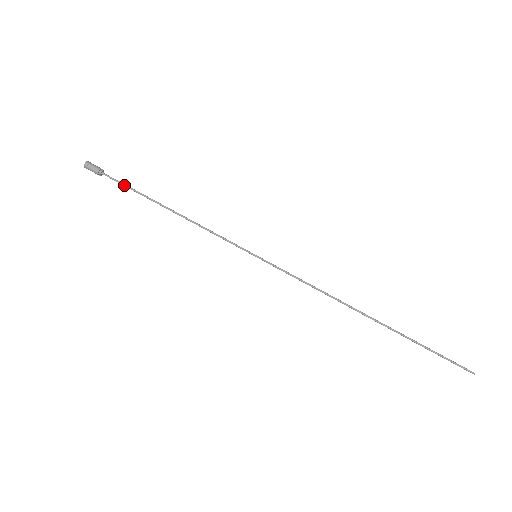
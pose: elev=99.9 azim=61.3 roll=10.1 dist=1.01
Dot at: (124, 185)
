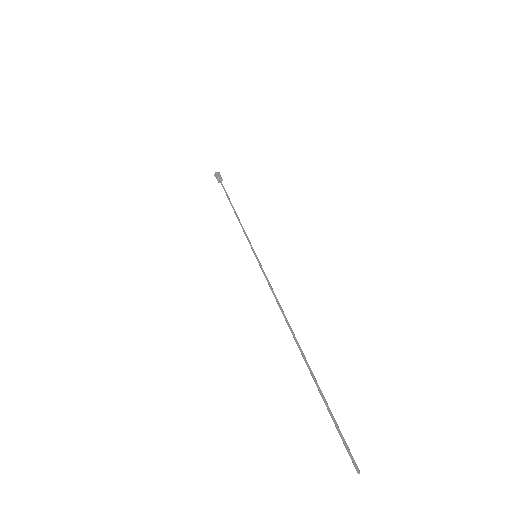
Dot at: (224, 189)
